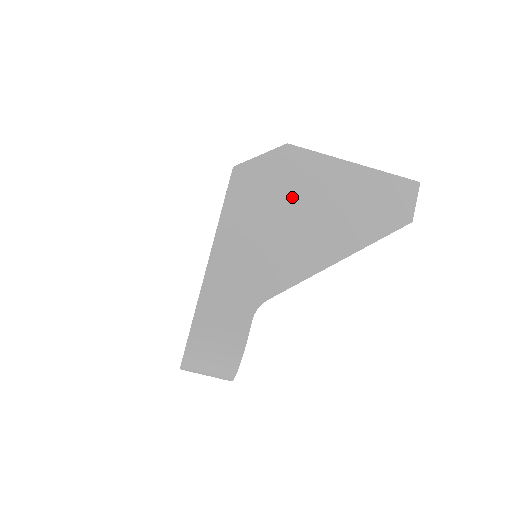
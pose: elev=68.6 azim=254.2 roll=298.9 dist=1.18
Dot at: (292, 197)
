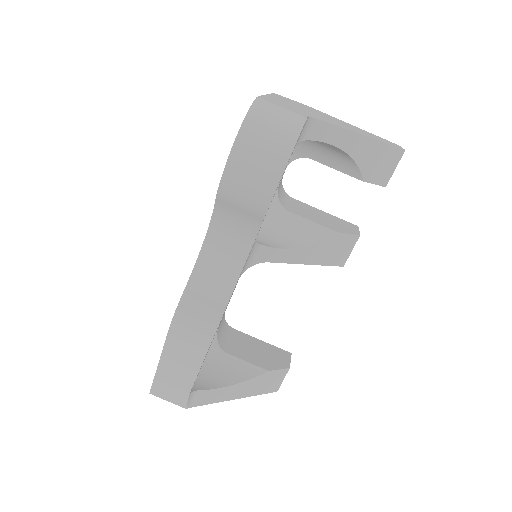
Dot at: (318, 113)
